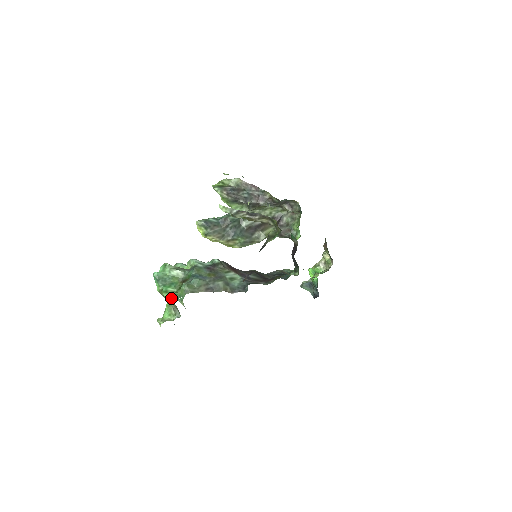
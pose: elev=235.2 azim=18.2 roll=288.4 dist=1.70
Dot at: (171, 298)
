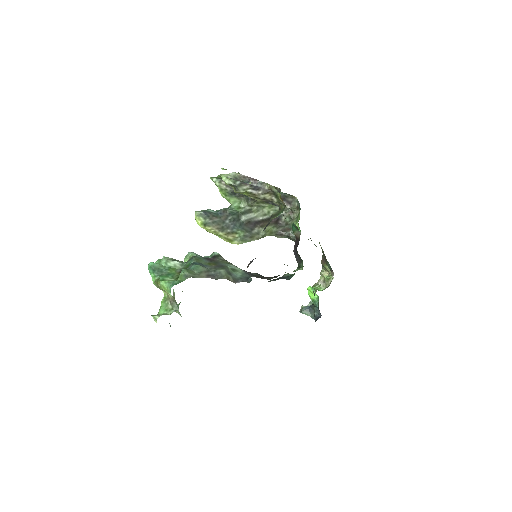
Dot at: (169, 285)
